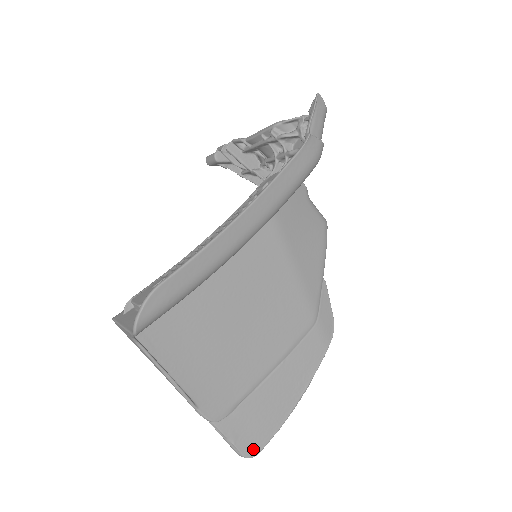
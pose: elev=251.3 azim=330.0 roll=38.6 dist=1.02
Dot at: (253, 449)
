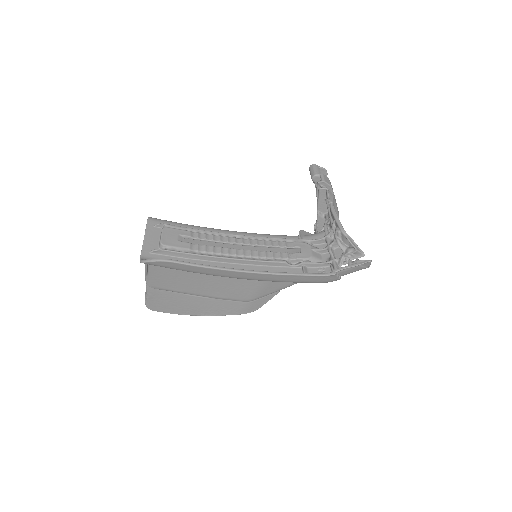
Dot at: (154, 307)
